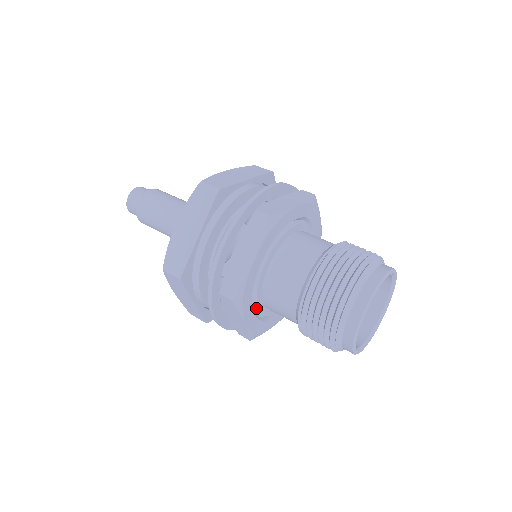
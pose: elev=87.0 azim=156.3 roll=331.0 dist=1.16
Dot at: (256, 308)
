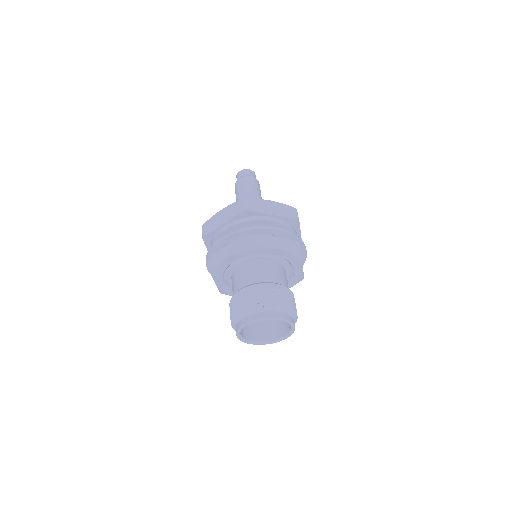
Dot at: (226, 280)
